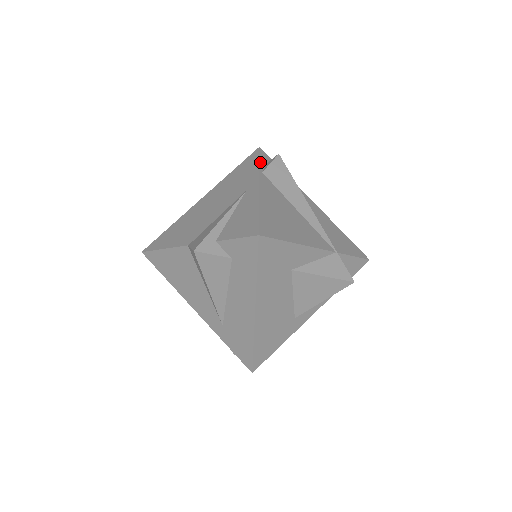
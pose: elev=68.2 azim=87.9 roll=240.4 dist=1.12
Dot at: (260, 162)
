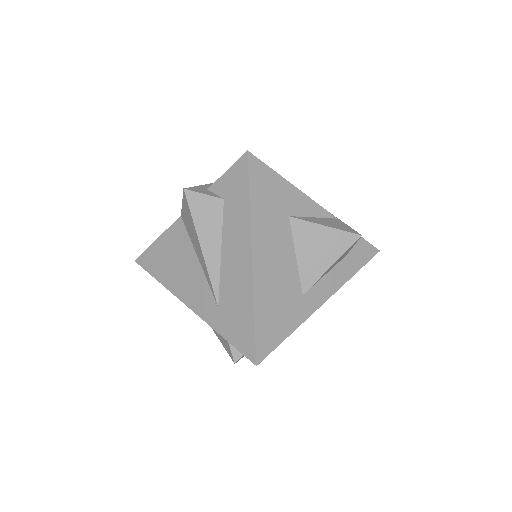
Dot at: occluded
